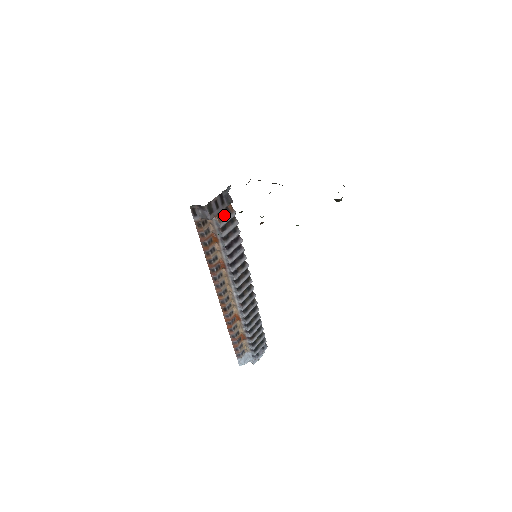
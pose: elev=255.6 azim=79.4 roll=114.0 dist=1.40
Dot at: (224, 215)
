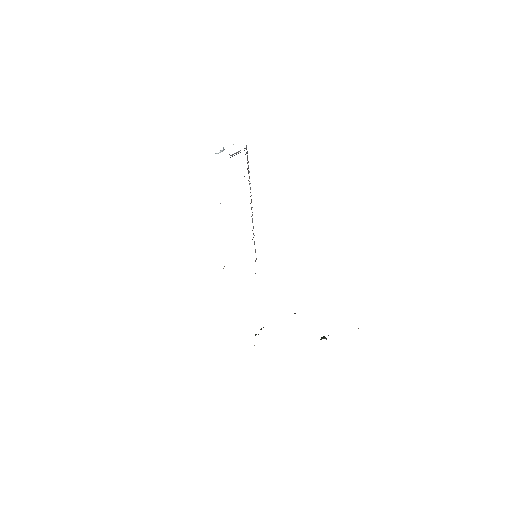
Dot at: occluded
